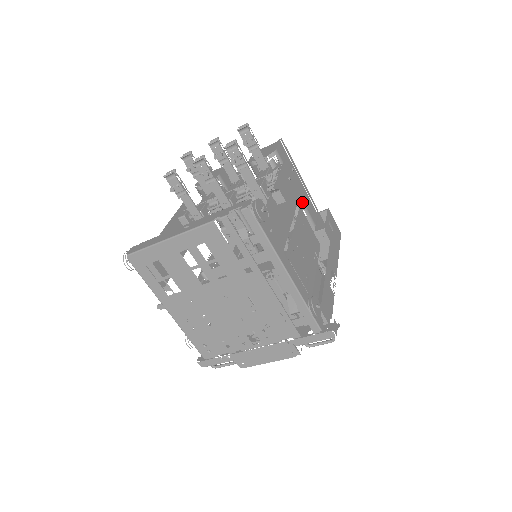
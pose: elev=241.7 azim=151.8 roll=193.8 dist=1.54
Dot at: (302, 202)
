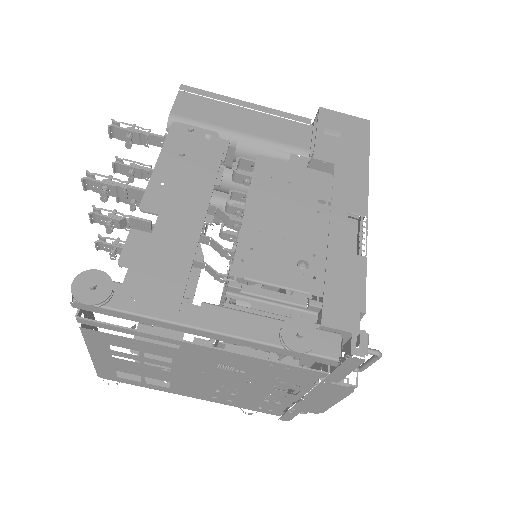
Dot at: (263, 141)
